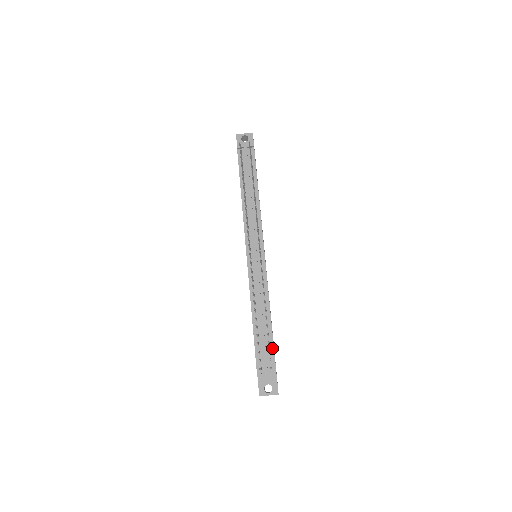
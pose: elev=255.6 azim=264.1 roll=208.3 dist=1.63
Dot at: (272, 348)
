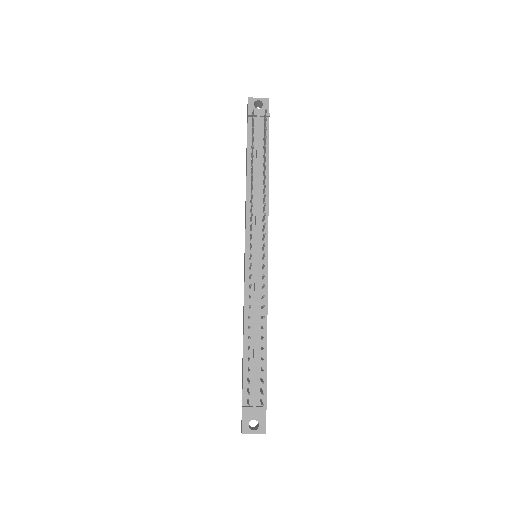
Dot at: (264, 376)
